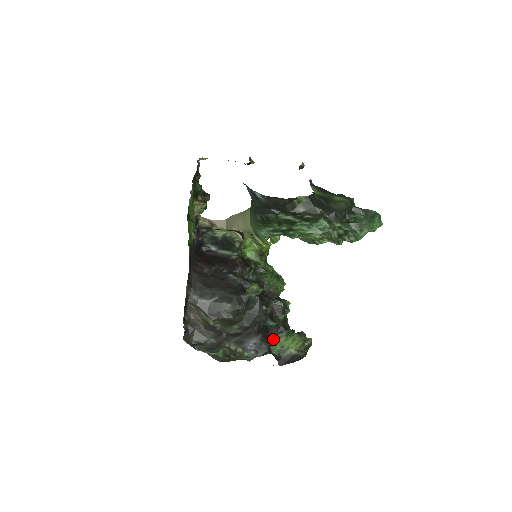
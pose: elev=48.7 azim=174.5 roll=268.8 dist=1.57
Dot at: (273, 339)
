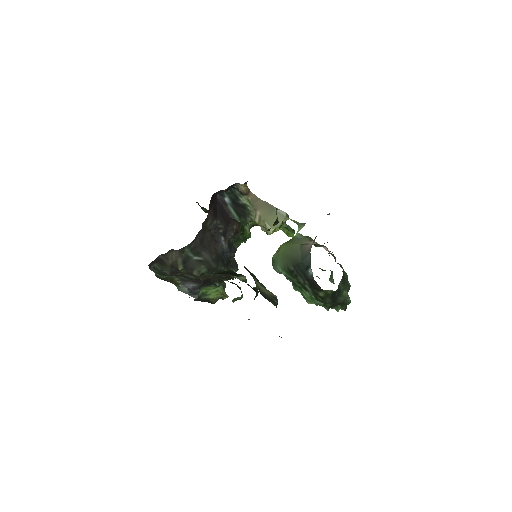
Dot at: (206, 286)
